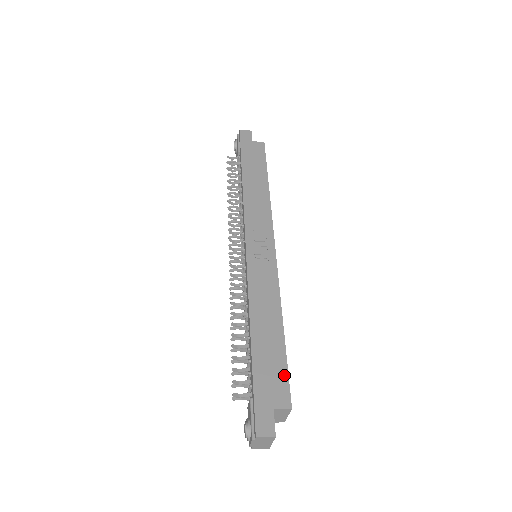
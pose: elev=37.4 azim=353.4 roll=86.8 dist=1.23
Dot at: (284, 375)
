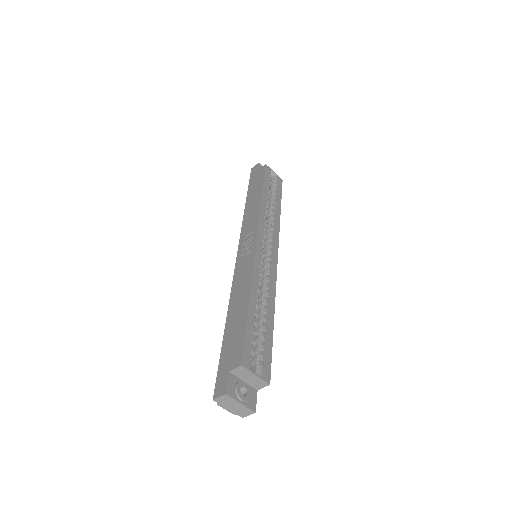
Dot at: (241, 340)
